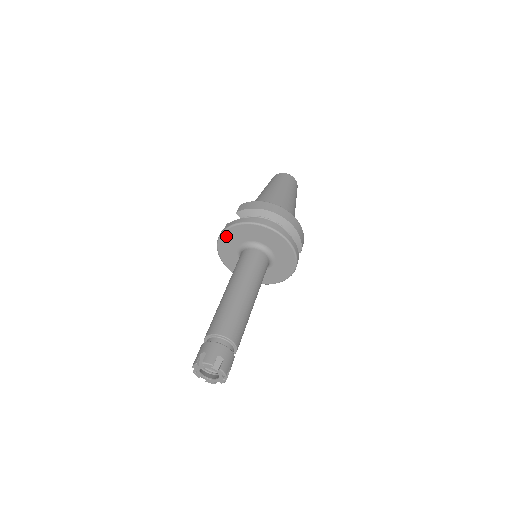
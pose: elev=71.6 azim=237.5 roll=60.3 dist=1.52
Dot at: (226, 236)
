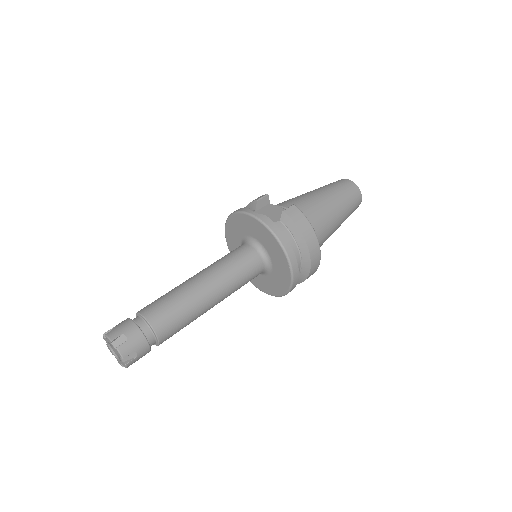
Dot at: (252, 221)
